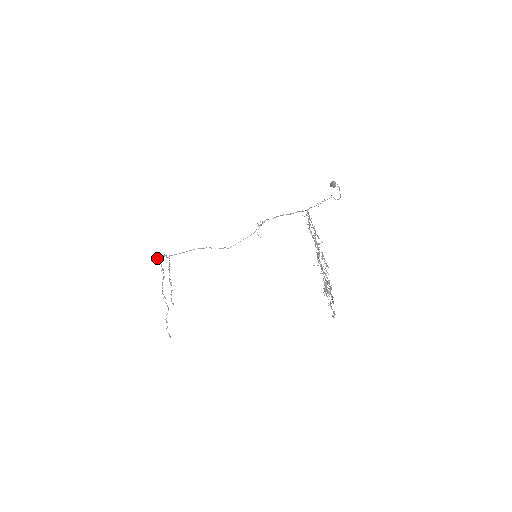
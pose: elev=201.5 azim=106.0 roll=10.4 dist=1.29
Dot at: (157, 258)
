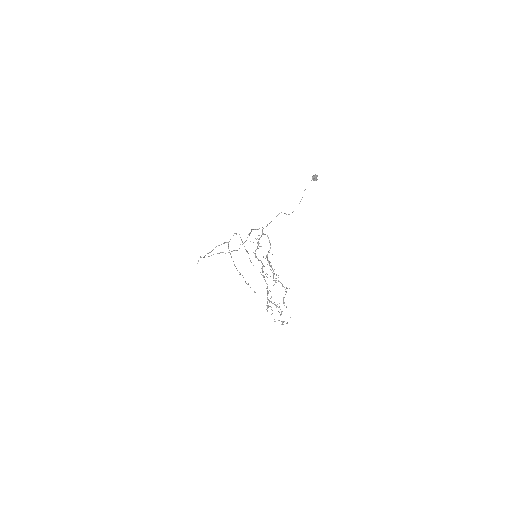
Dot at: occluded
